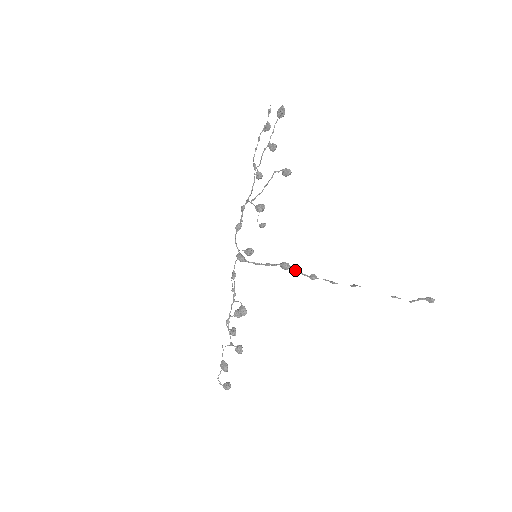
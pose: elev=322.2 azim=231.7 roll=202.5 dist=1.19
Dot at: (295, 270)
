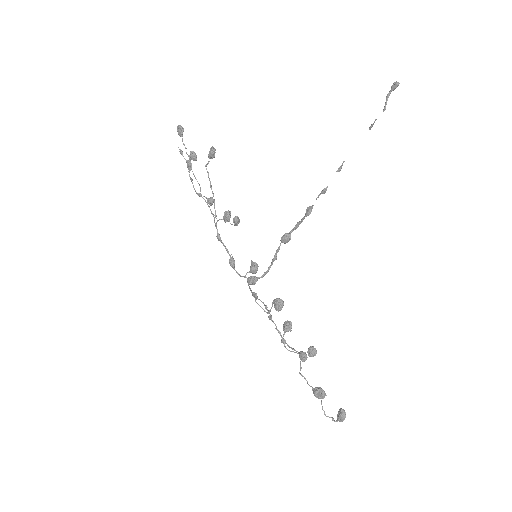
Dot at: (294, 228)
